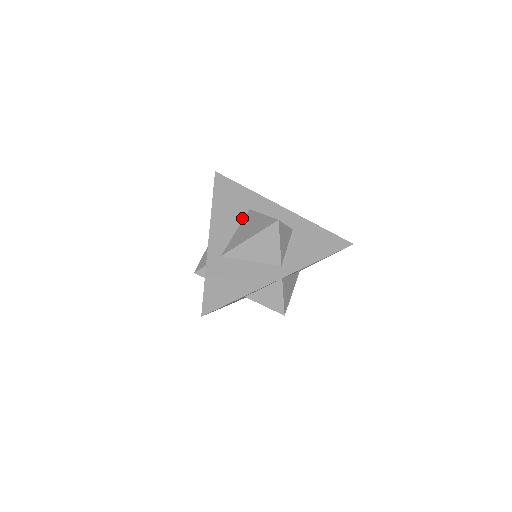
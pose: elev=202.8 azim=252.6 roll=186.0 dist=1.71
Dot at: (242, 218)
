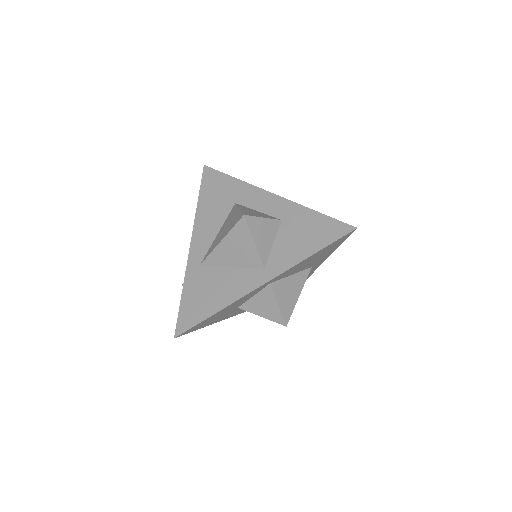
Dot at: (226, 215)
